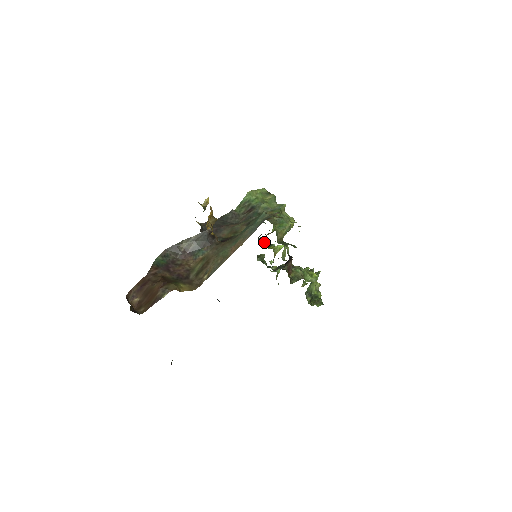
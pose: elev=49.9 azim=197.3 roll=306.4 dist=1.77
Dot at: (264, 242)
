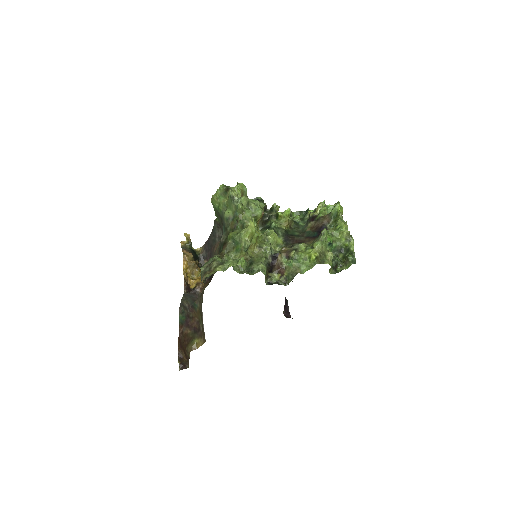
Dot at: (270, 216)
